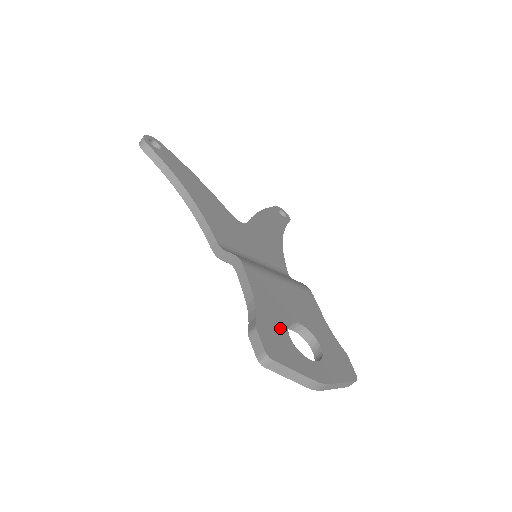
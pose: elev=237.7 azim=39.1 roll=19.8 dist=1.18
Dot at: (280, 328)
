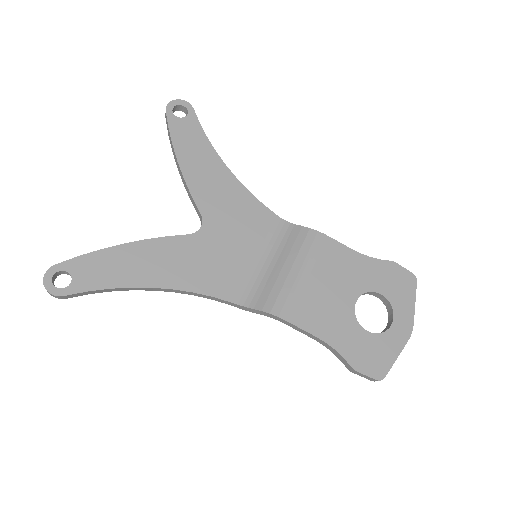
Dot at: (358, 336)
